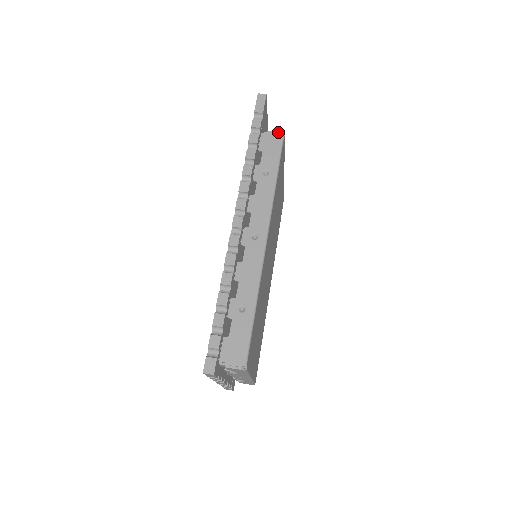
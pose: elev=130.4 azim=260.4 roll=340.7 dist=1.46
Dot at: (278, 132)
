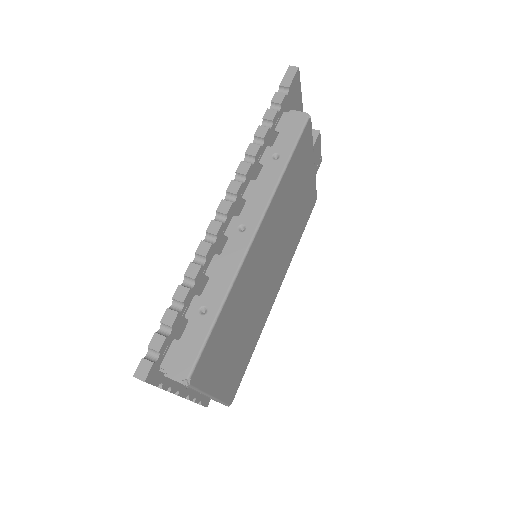
Dot at: (303, 112)
